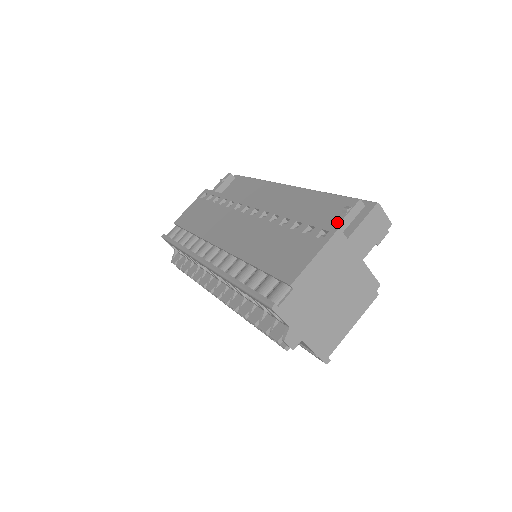
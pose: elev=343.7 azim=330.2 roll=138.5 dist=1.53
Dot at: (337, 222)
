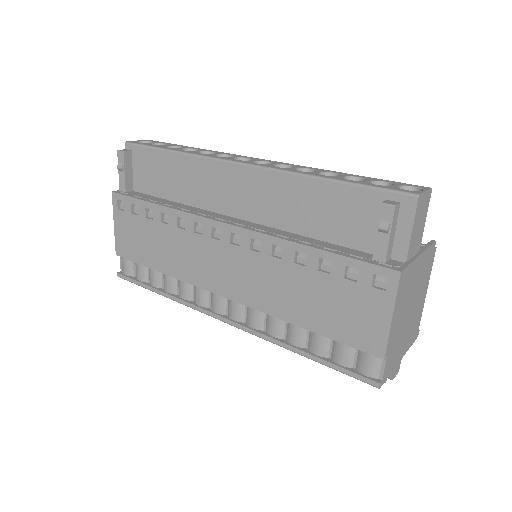
Dot at: (382, 250)
